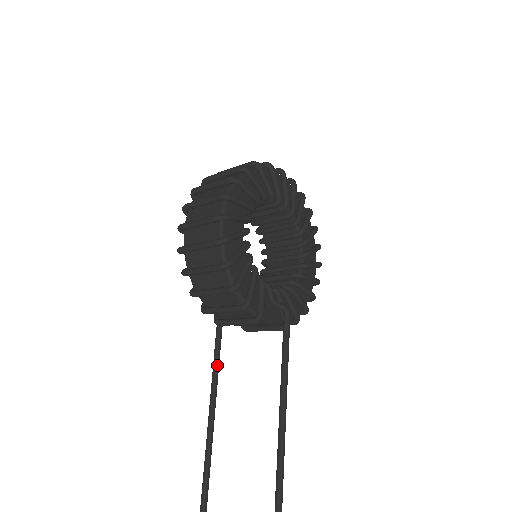
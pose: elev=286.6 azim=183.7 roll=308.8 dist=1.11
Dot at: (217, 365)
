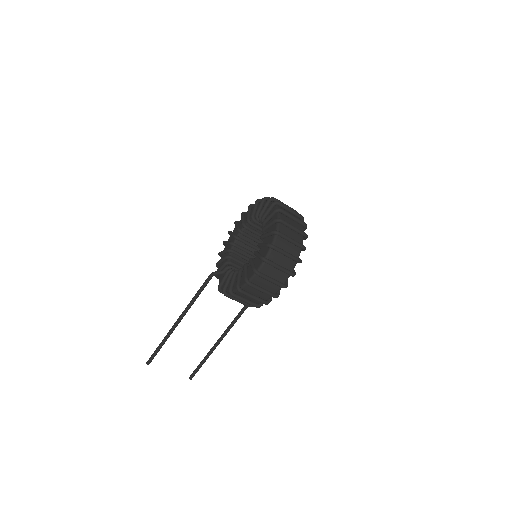
Dot at: occluded
